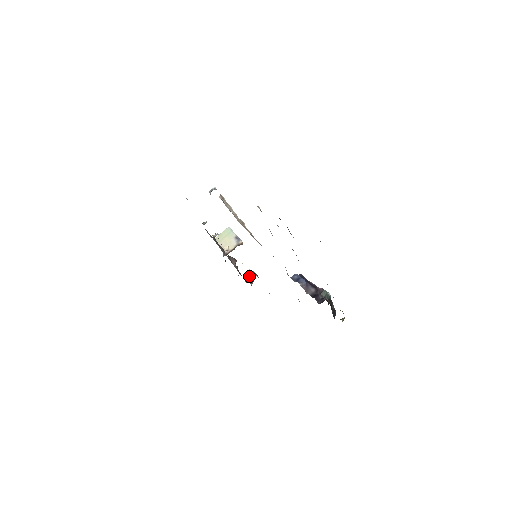
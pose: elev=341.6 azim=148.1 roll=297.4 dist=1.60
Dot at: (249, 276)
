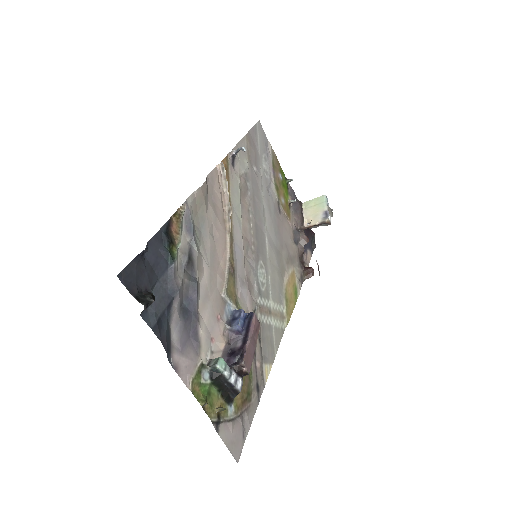
Dot at: (309, 268)
